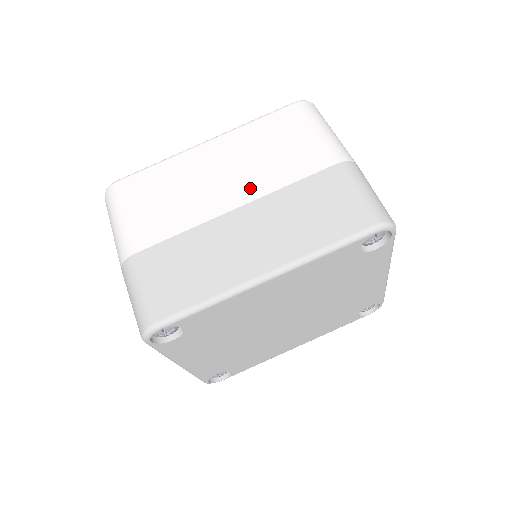
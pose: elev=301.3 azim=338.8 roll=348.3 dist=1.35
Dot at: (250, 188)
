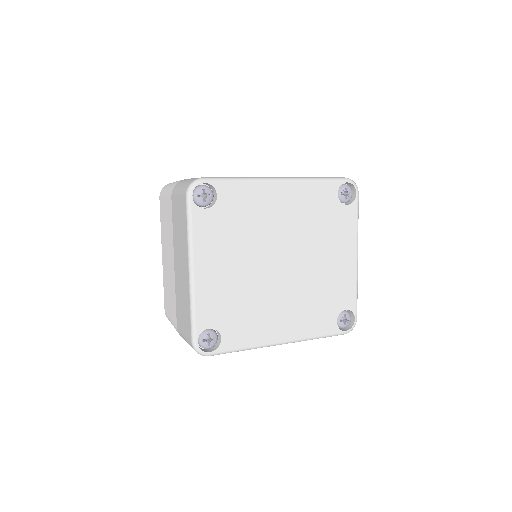
Dot at: occluded
